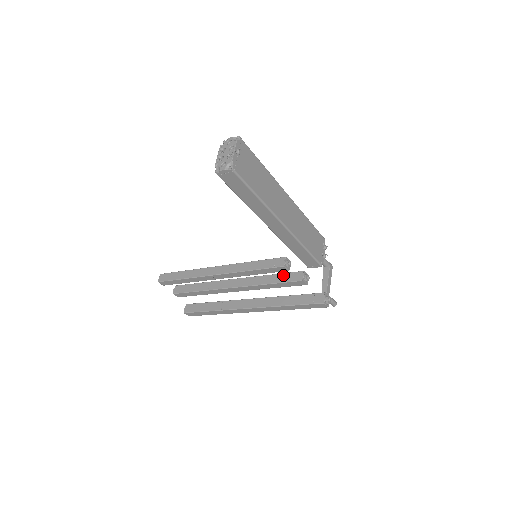
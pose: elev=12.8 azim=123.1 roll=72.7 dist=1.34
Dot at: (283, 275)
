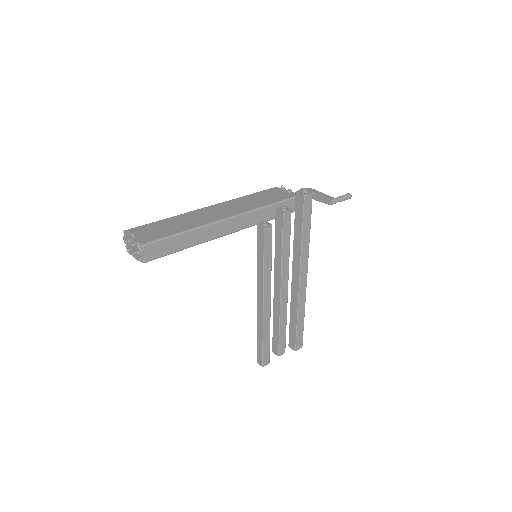
Dot at: (276, 233)
